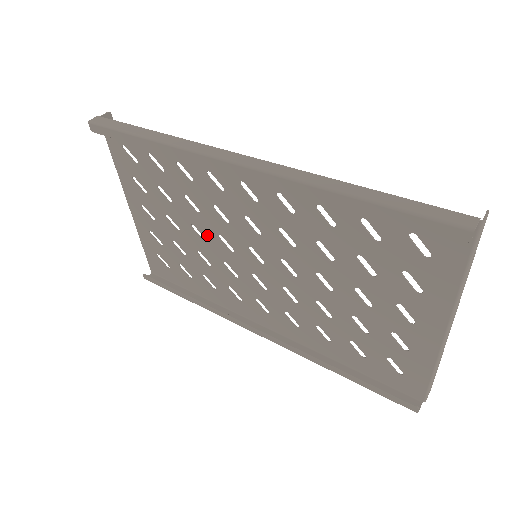
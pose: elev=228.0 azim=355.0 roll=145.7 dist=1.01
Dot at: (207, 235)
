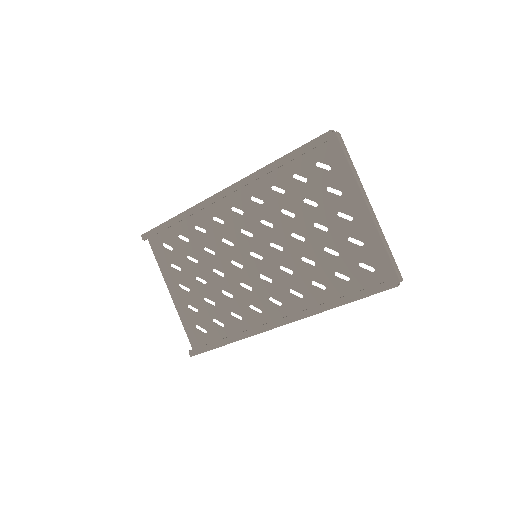
Dot at: (224, 269)
